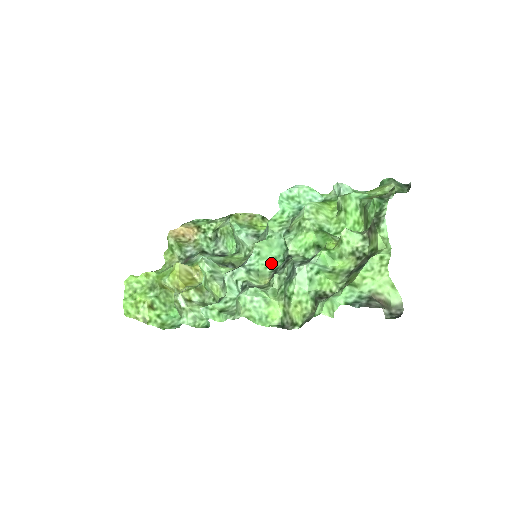
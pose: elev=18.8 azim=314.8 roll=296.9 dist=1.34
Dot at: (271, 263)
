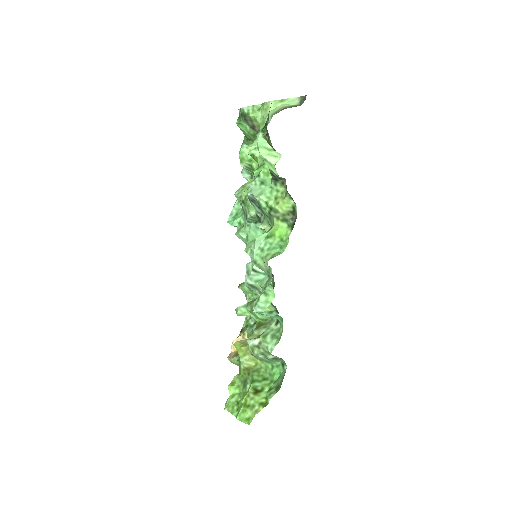
Dot at: occluded
